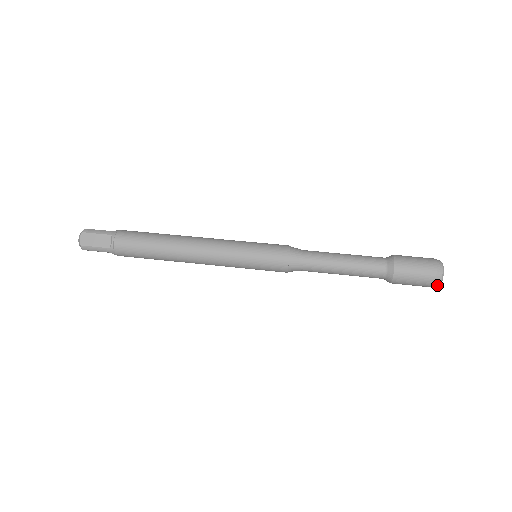
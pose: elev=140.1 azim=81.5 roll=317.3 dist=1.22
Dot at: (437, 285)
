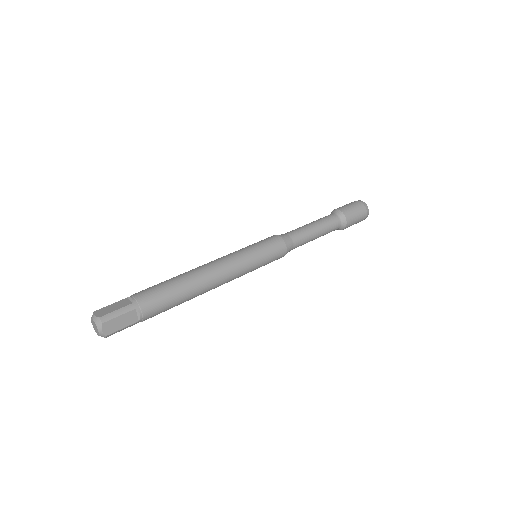
Dot at: (367, 208)
